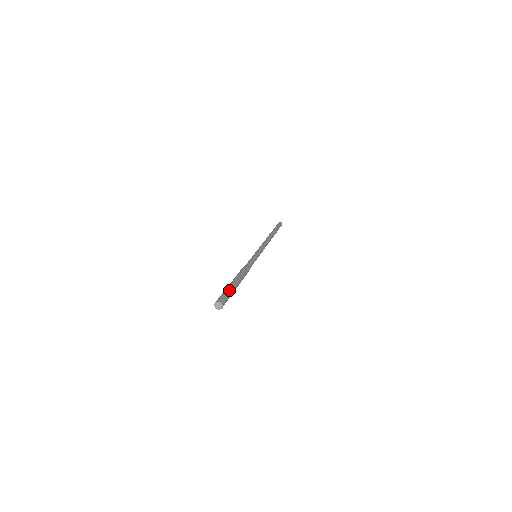
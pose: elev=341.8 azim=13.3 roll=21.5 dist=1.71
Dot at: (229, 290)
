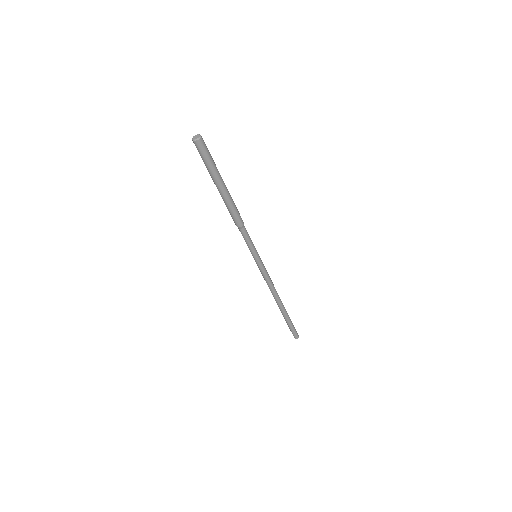
Dot at: occluded
